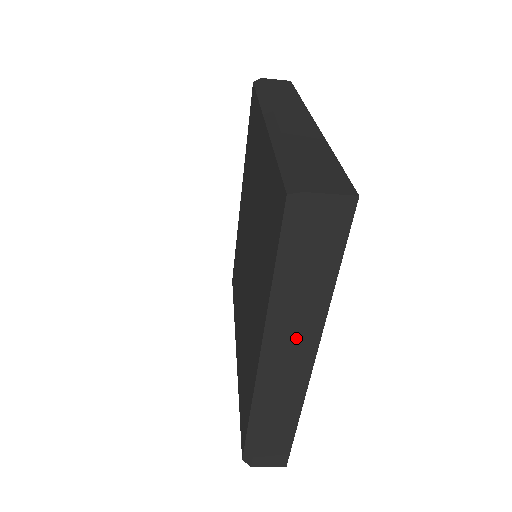
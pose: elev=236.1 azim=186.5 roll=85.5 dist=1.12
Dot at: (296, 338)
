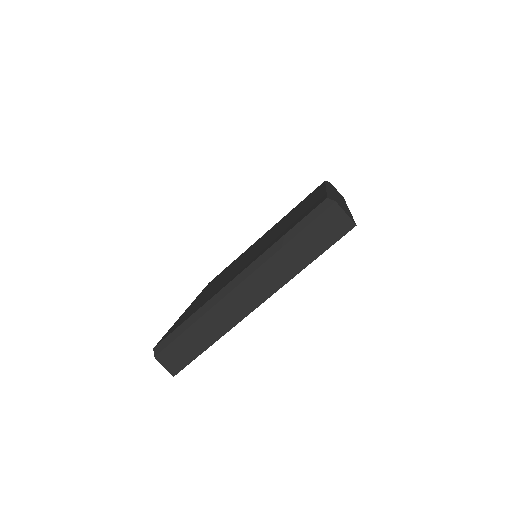
Dot at: (264, 281)
